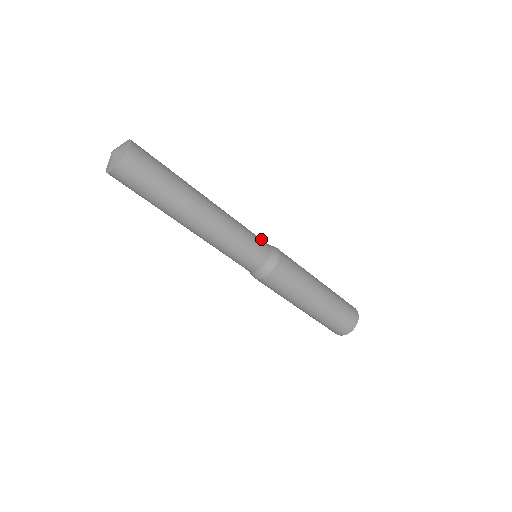
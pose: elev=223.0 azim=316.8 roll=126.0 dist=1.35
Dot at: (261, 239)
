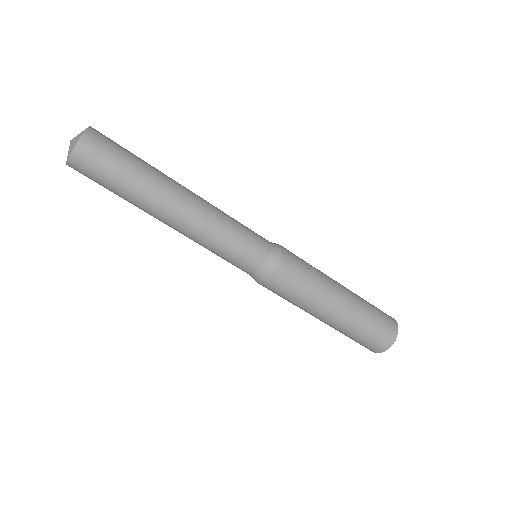
Dot at: (260, 239)
